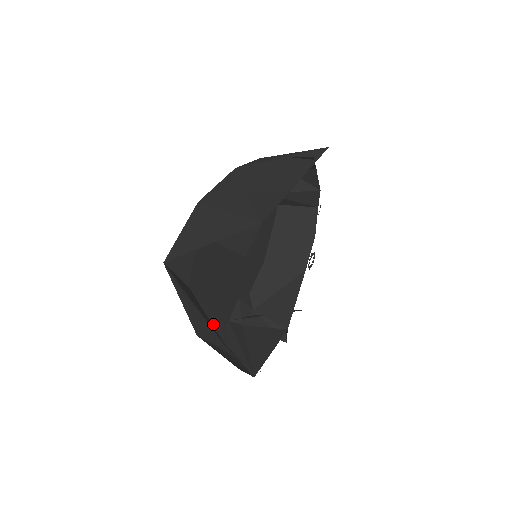
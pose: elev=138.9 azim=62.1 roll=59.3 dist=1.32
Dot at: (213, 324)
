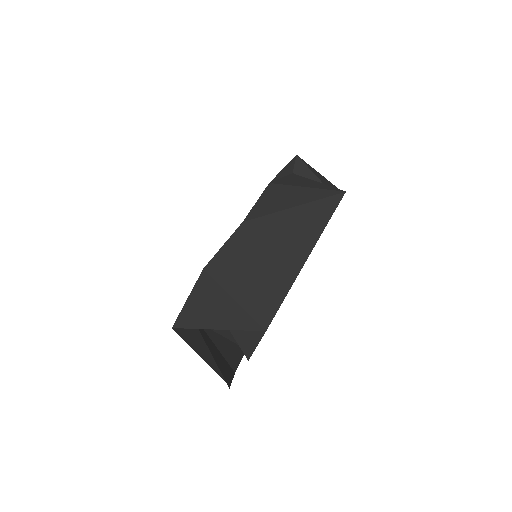
Dot at: occluded
